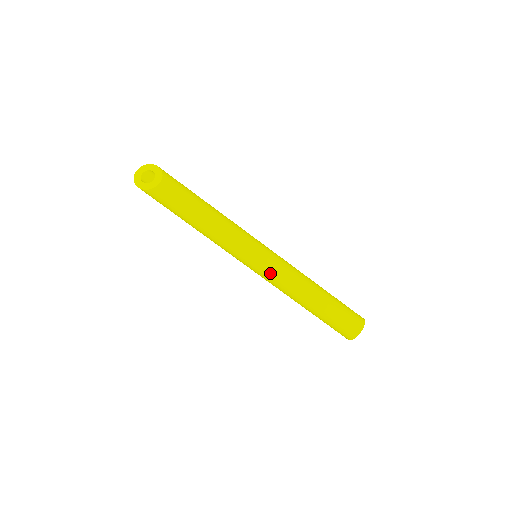
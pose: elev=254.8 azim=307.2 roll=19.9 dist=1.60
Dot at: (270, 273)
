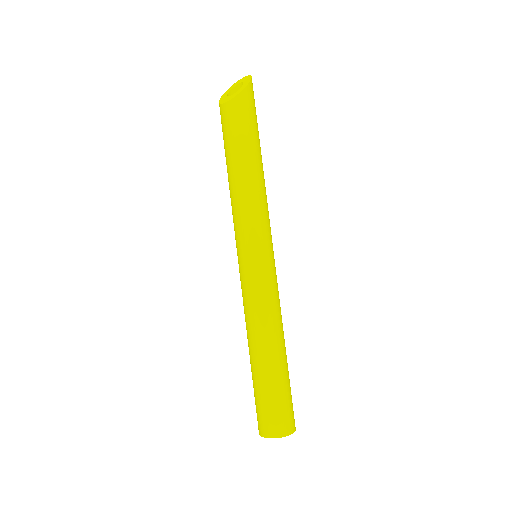
Dot at: (242, 283)
